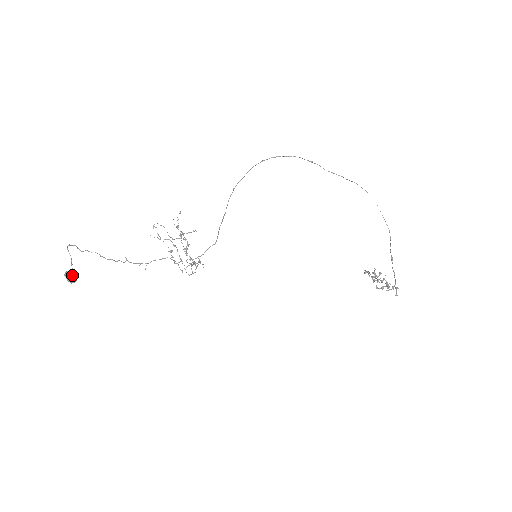
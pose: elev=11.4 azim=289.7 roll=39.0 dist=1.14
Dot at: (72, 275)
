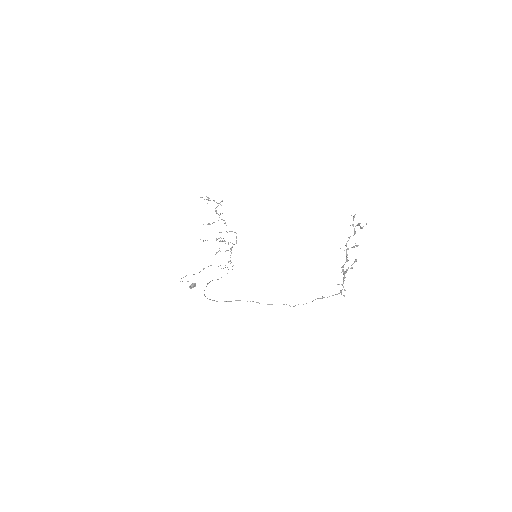
Dot at: (192, 287)
